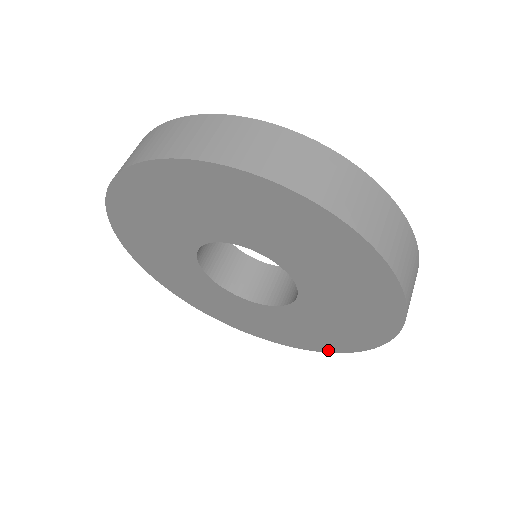
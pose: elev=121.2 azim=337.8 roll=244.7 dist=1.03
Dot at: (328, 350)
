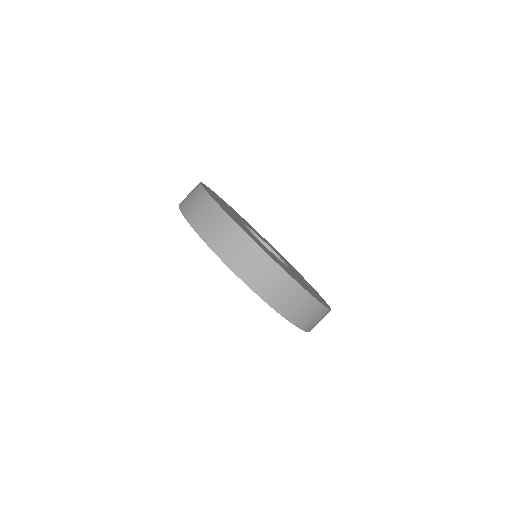
Dot at: occluded
